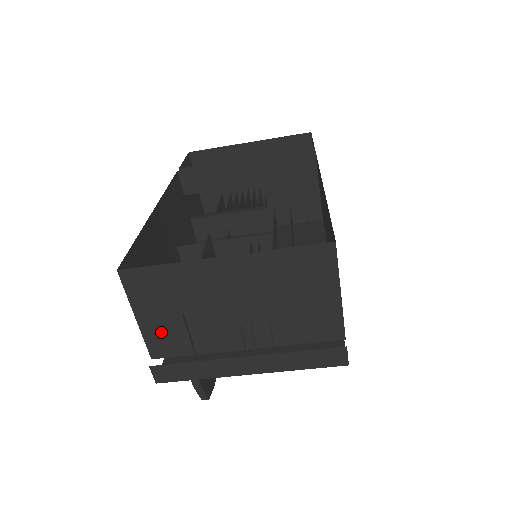
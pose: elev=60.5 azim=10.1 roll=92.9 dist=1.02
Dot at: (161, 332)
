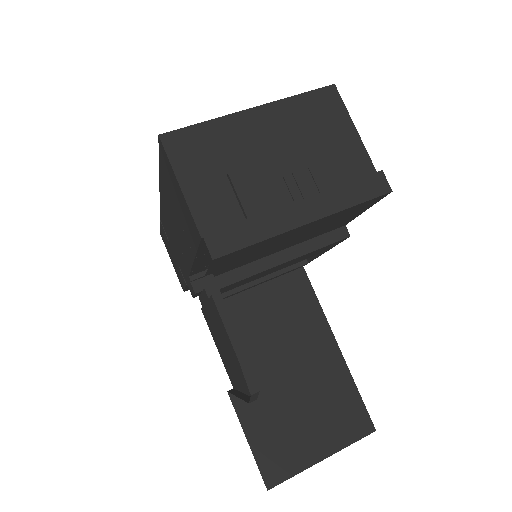
Dot at: (208, 199)
